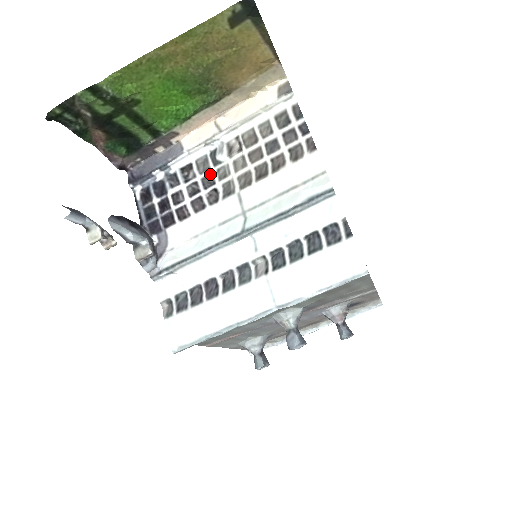
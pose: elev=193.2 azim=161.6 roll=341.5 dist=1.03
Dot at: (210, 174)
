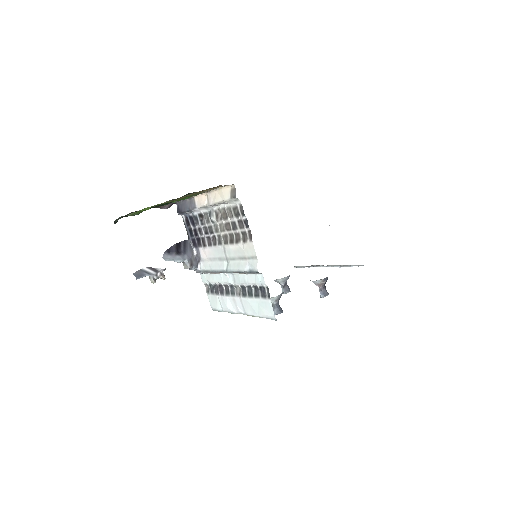
Dot at: (211, 226)
